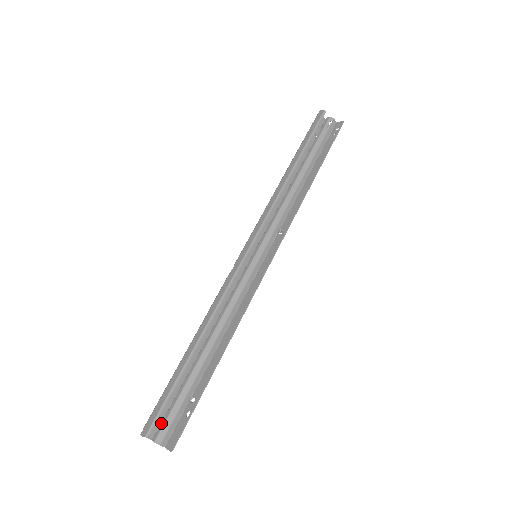
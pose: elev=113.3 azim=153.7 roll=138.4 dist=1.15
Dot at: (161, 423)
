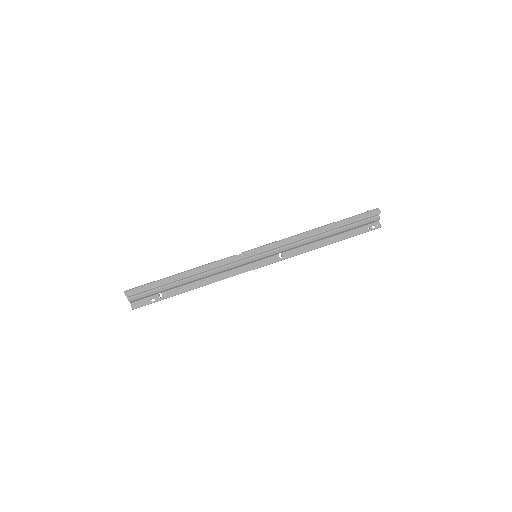
Dot at: occluded
